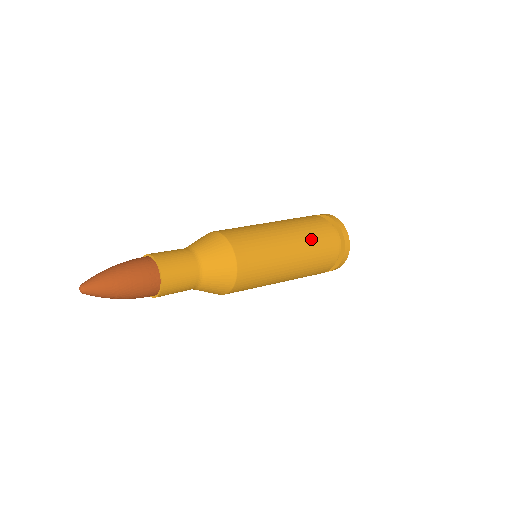
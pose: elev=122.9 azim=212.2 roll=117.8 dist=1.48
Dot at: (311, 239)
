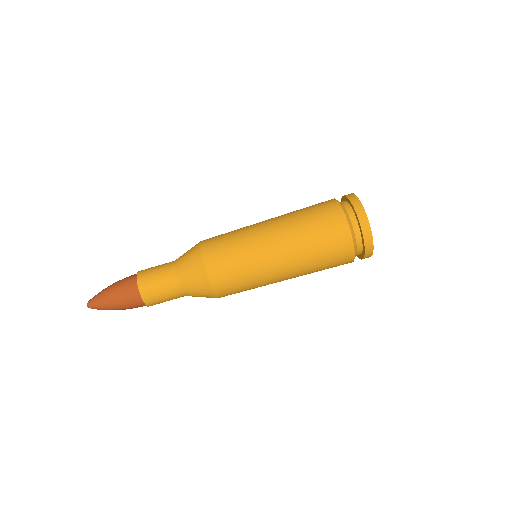
Dot at: (300, 219)
